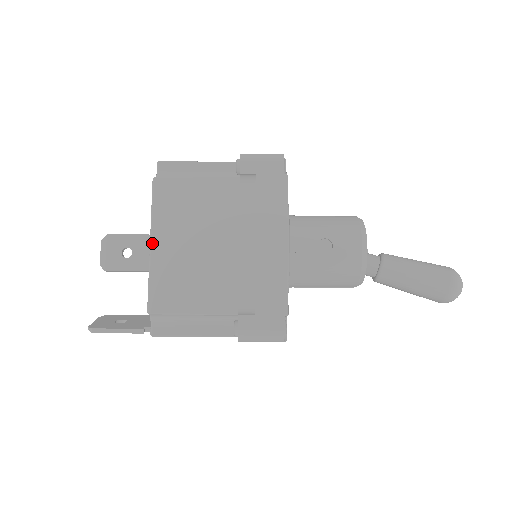
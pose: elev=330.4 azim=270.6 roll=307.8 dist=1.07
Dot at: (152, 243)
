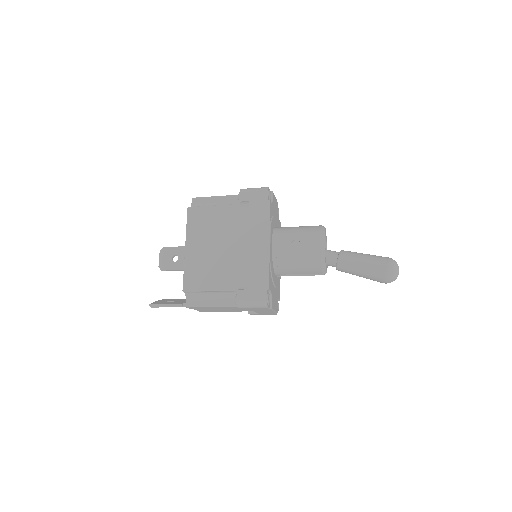
Dot at: (186, 248)
